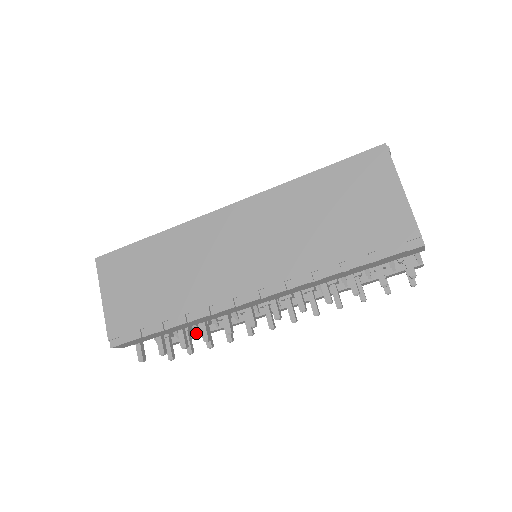
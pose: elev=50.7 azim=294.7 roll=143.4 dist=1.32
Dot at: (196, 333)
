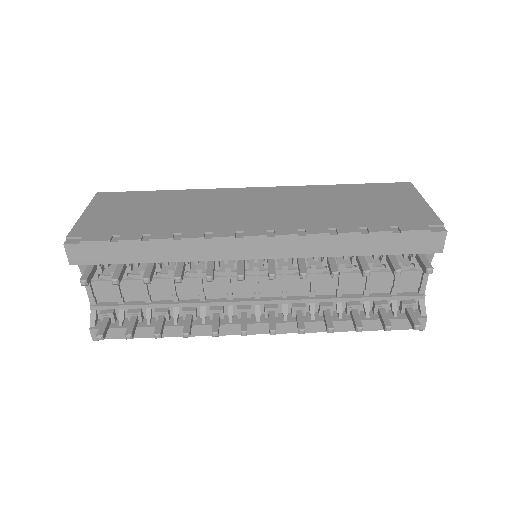
Dot at: (145, 324)
